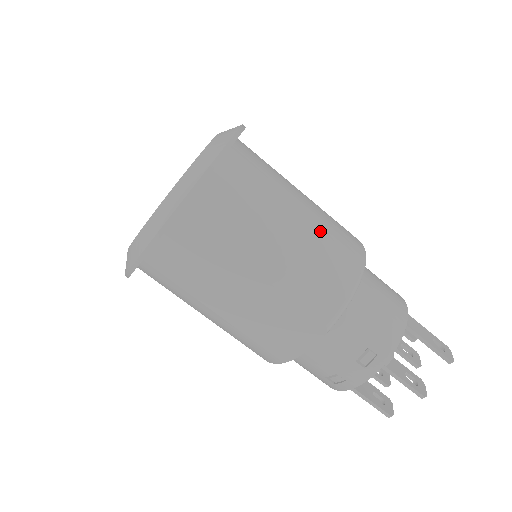
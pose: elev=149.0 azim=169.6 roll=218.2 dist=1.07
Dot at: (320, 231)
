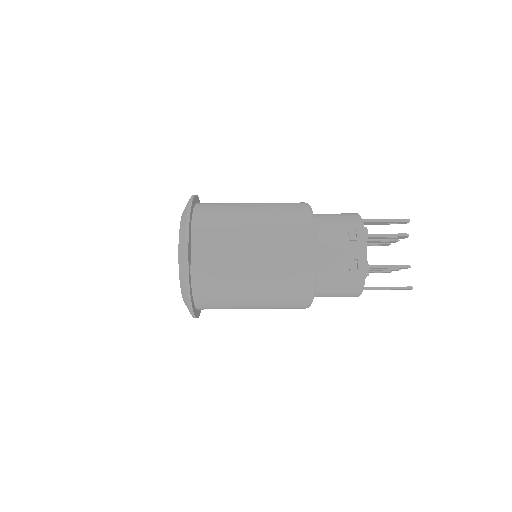
Dot at: (270, 203)
